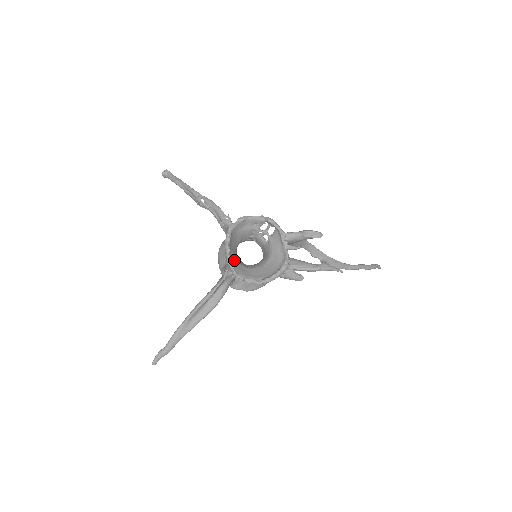
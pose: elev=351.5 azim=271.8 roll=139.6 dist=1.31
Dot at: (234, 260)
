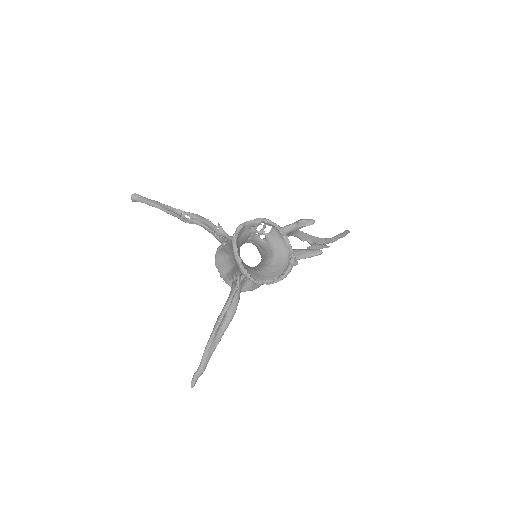
Dot at: (245, 267)
